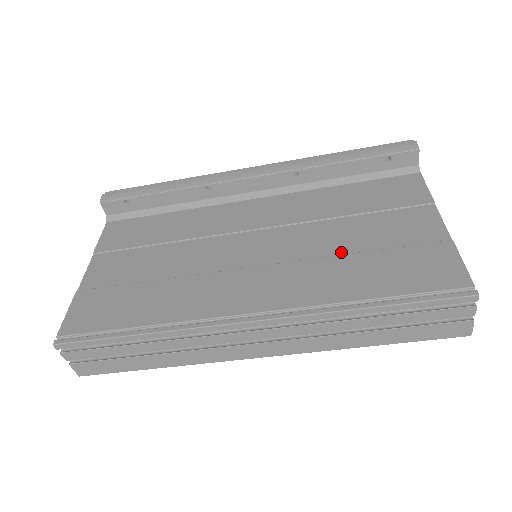
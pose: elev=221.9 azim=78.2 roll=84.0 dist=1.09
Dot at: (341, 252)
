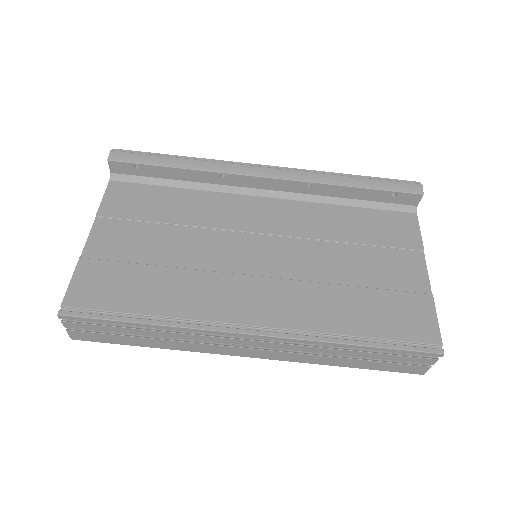
Dot at: (339, 281)
